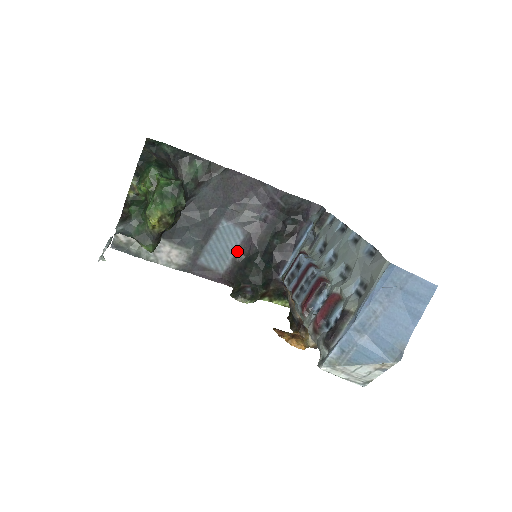
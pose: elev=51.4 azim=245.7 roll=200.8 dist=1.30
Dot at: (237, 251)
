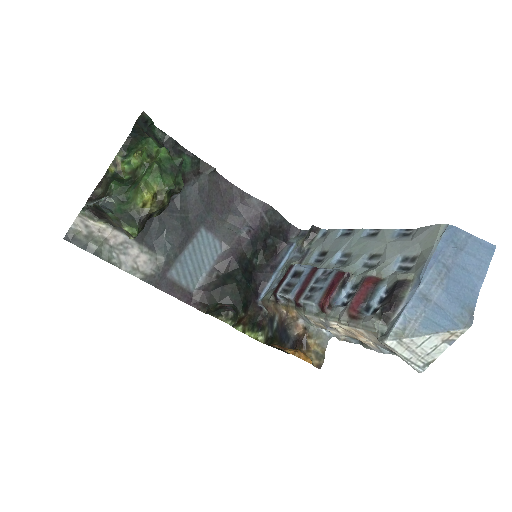
Dot at: (213, 267)
